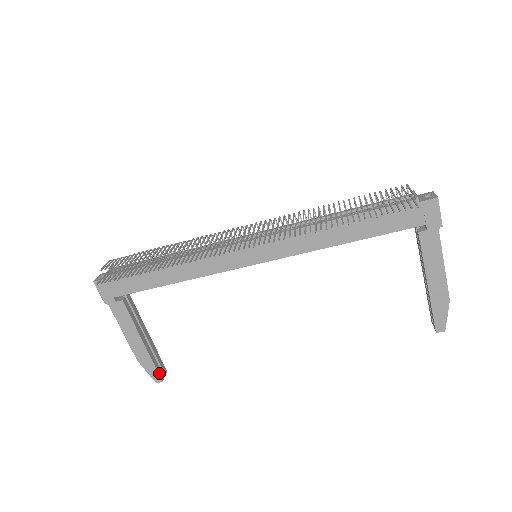
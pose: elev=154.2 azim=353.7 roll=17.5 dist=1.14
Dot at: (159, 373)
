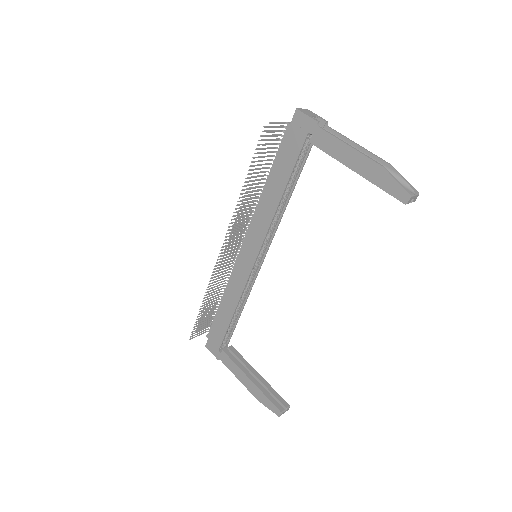
Dot at: (275, 405)
